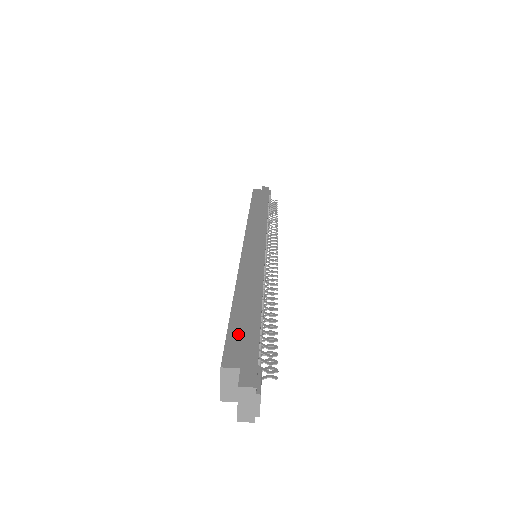
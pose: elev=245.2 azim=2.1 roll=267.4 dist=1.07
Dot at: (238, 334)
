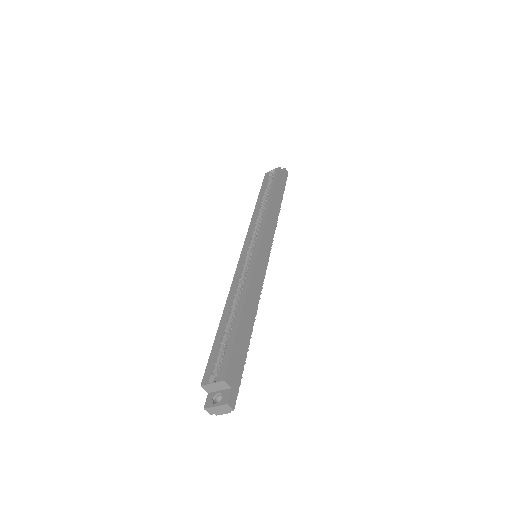
Dot at: (237, 354)
